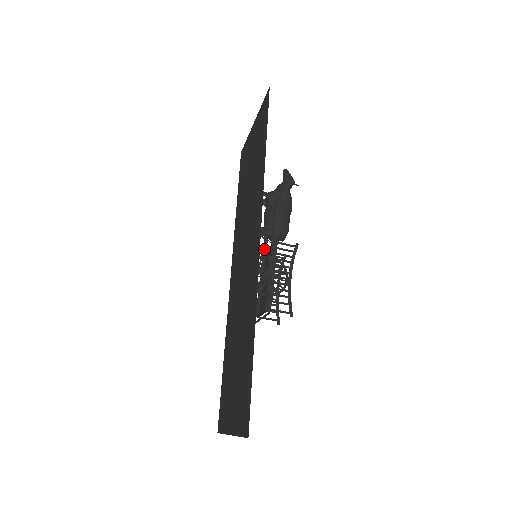
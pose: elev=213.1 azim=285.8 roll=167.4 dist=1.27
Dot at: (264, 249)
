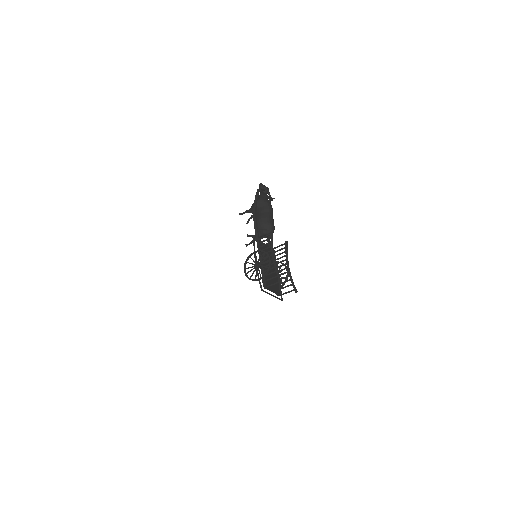
Dot at: occluded
